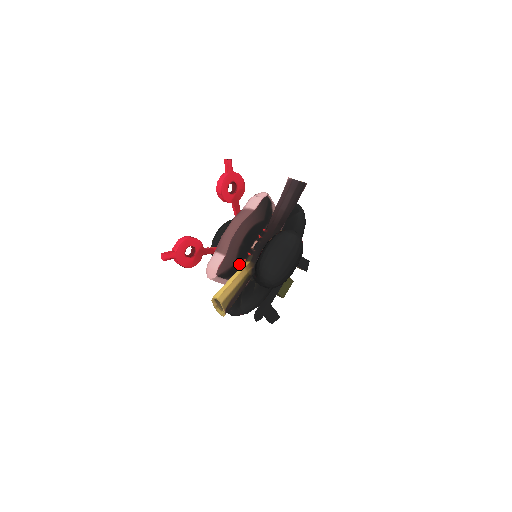
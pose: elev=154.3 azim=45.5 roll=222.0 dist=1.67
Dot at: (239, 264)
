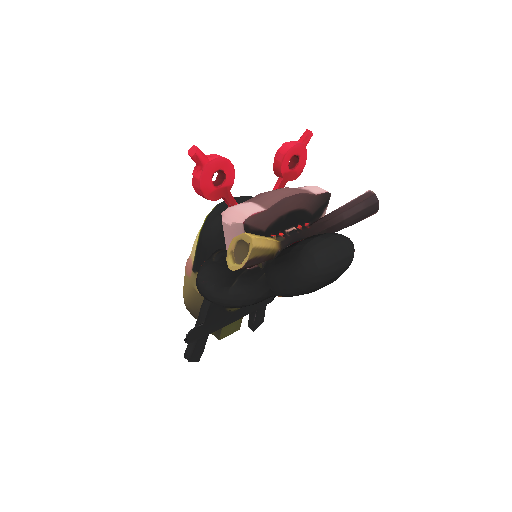
Dot at: (266, 235)
